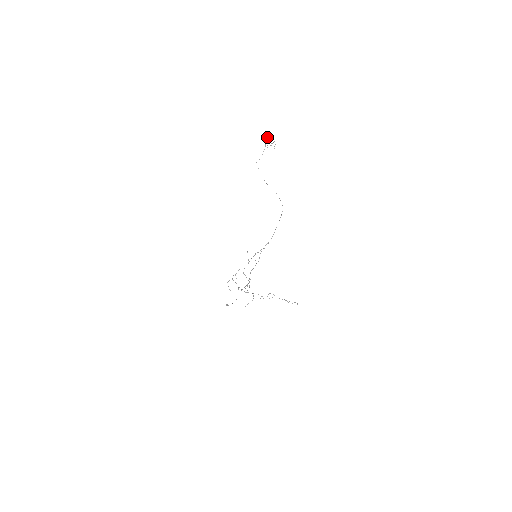
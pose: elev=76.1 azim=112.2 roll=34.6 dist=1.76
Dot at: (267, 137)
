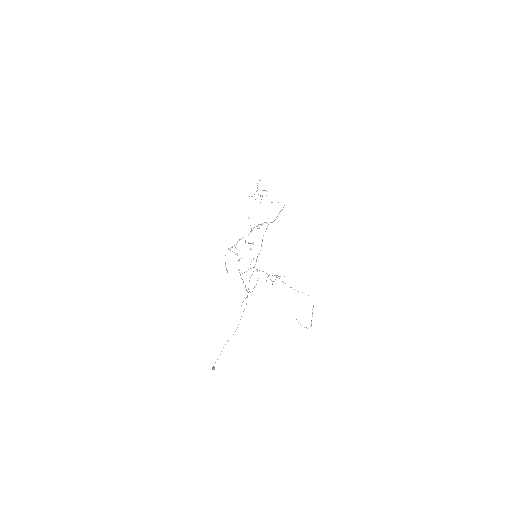
Dot at: (259, 180)
